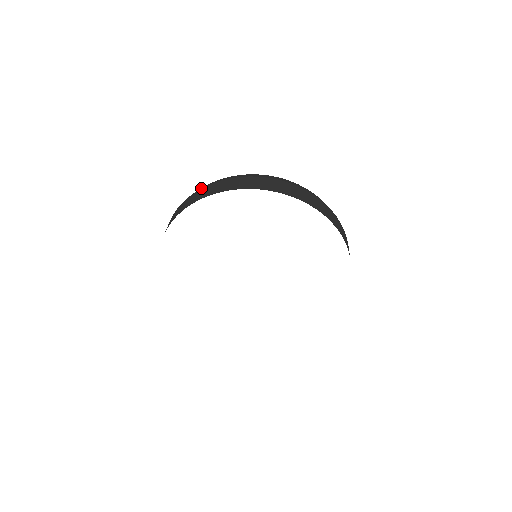
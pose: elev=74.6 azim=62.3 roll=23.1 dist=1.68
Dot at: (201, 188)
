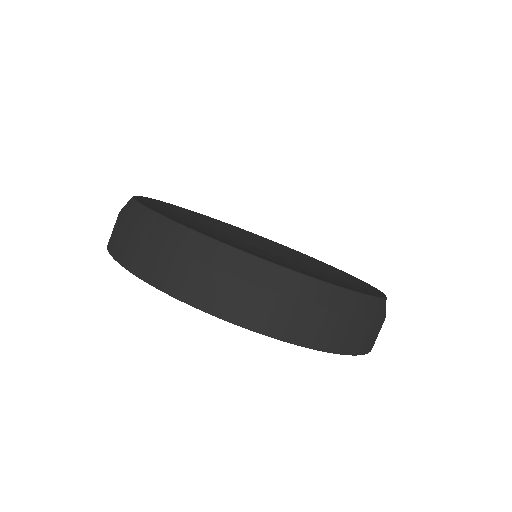
Dot at: (173, 249)
